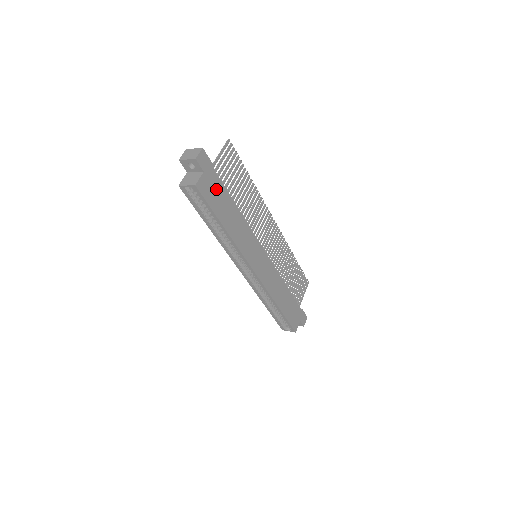
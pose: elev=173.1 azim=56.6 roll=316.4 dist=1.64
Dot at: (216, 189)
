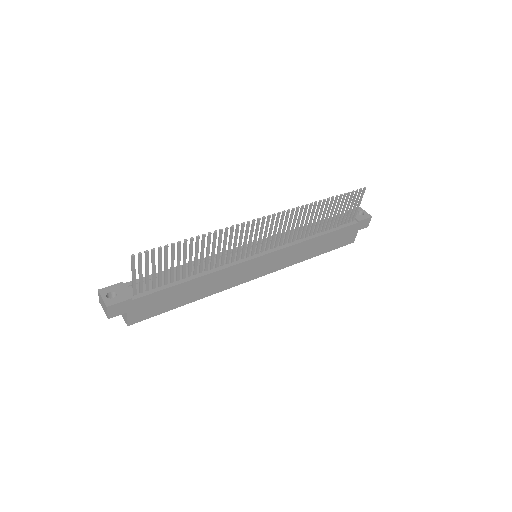
Dot at: (153, 302)
